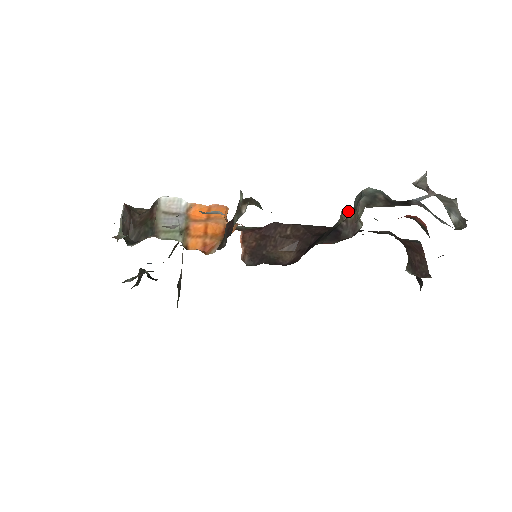
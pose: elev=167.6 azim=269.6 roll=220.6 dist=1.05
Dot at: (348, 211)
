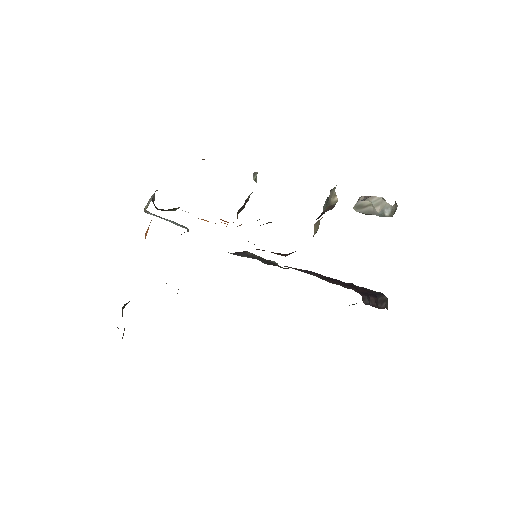
Dot at: occluded
